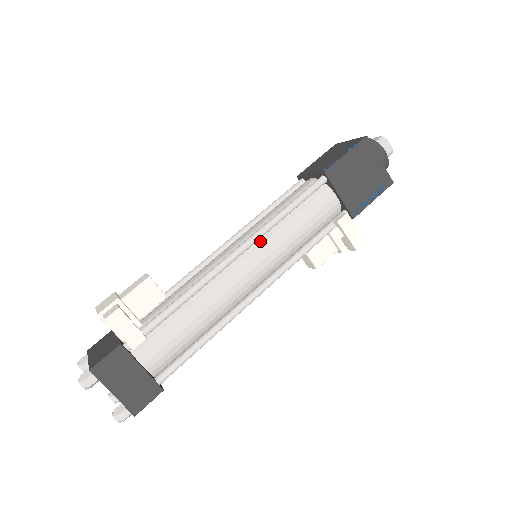
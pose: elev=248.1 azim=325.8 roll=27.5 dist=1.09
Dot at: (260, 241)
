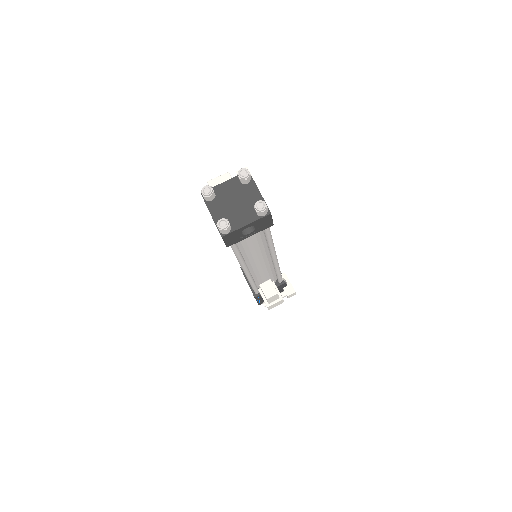
Dot at: occluded
